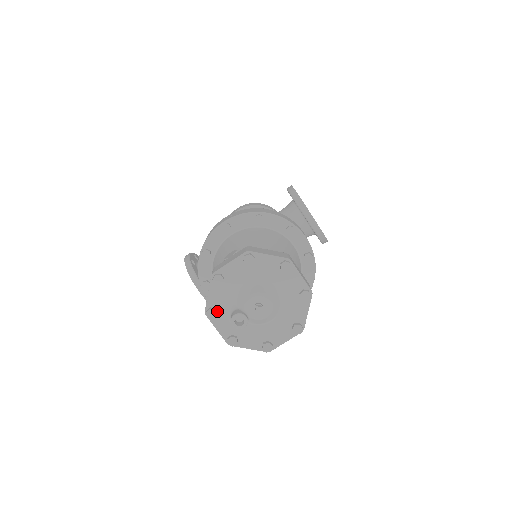
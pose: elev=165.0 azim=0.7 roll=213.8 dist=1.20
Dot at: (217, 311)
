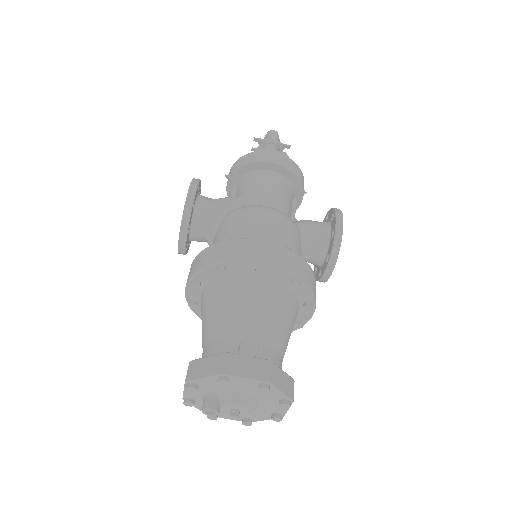
Dot at: (198, 387)
